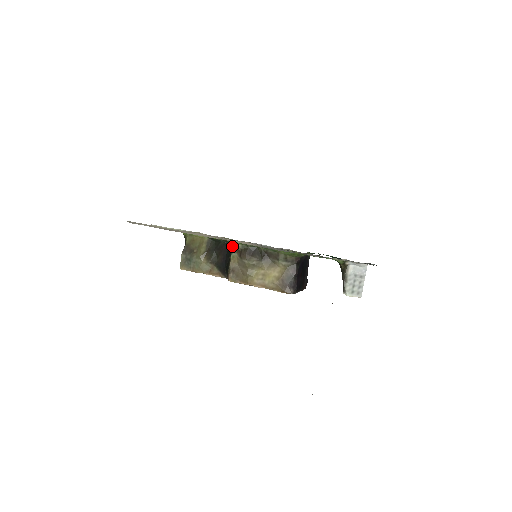
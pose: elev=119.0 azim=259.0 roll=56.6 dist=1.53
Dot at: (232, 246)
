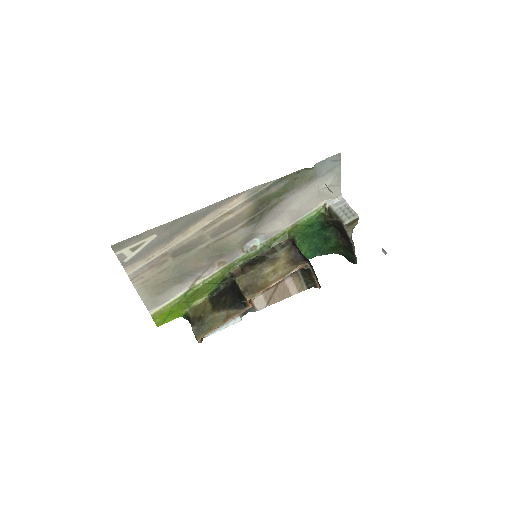
Dot at: (232, 277)
